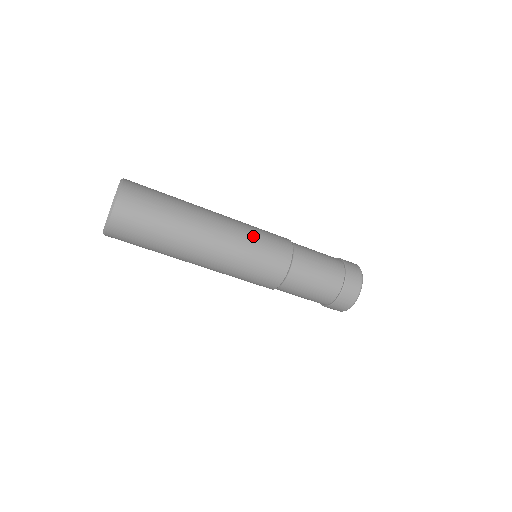
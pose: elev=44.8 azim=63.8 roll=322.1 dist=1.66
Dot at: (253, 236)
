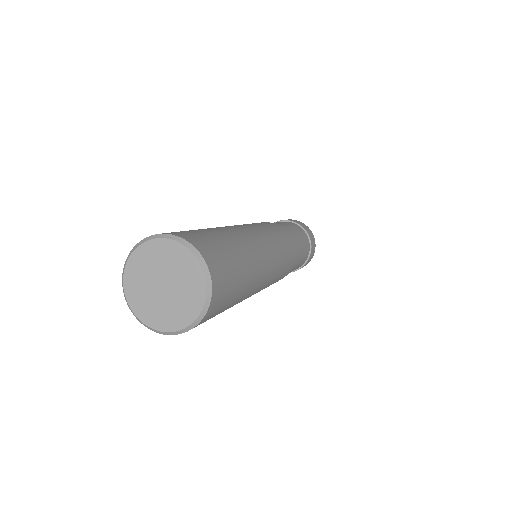
Dot at: (279, 244)
